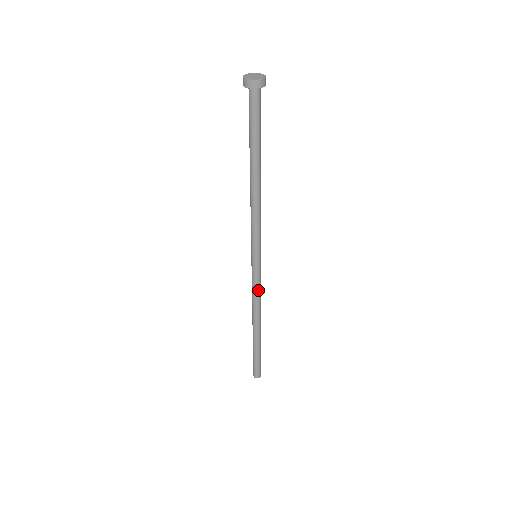
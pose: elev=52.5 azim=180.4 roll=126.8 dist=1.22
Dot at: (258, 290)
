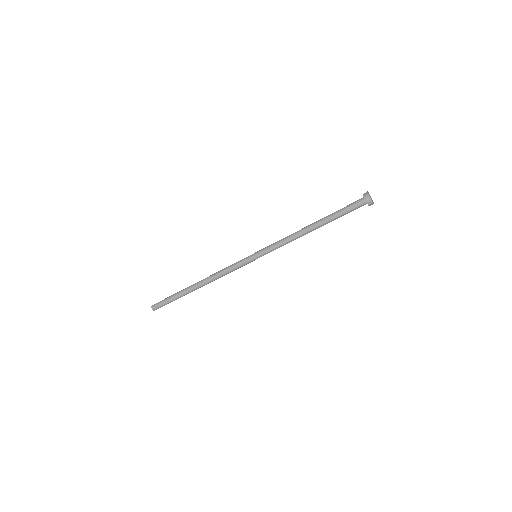
Dot at: occluded
